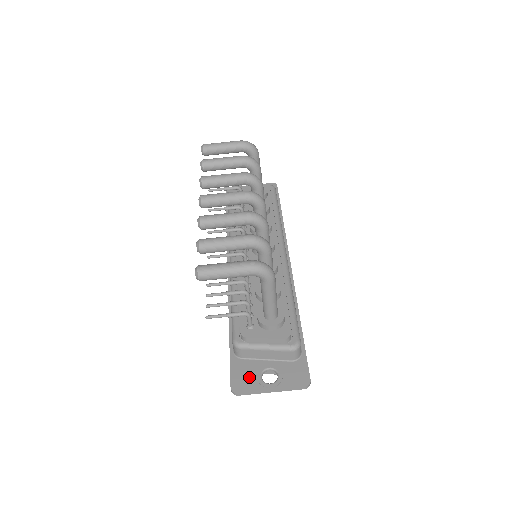
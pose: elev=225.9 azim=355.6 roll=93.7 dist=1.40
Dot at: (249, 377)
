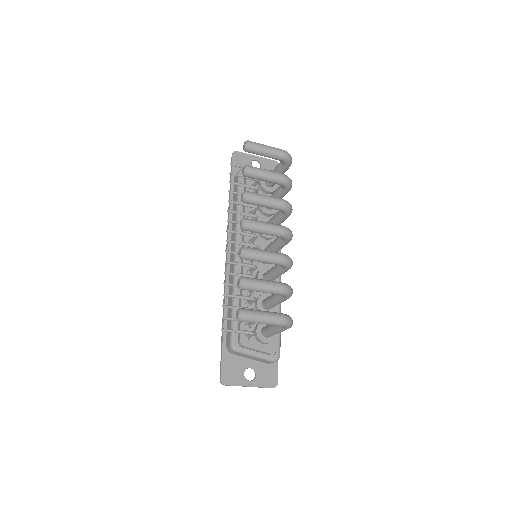
Dot at: (235, 372)
